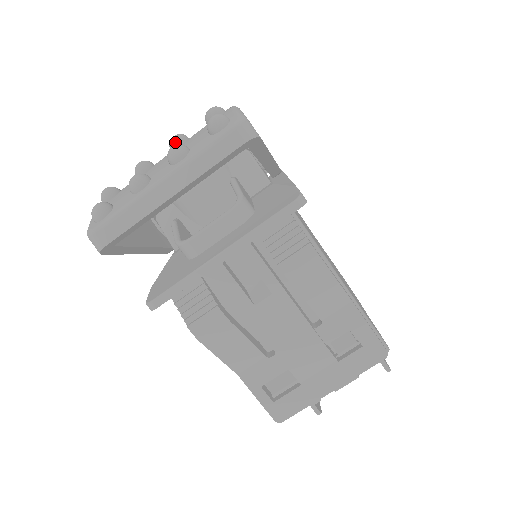
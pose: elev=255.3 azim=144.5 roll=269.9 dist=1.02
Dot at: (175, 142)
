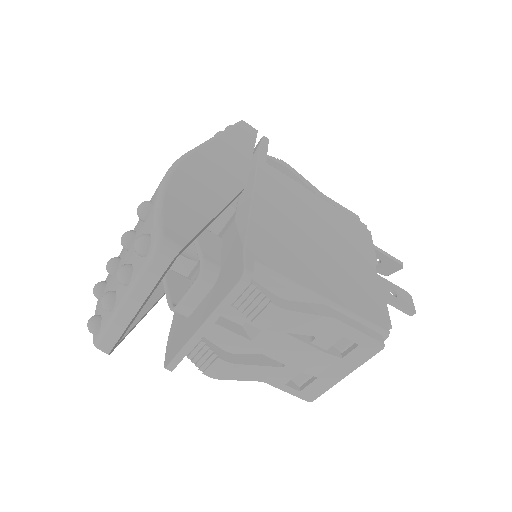
Dot at: (124, 245)
